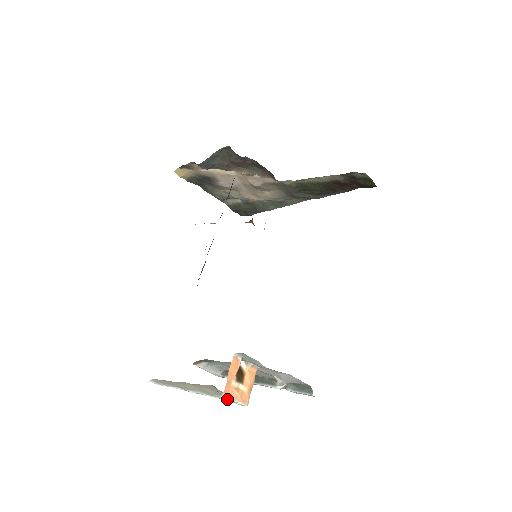
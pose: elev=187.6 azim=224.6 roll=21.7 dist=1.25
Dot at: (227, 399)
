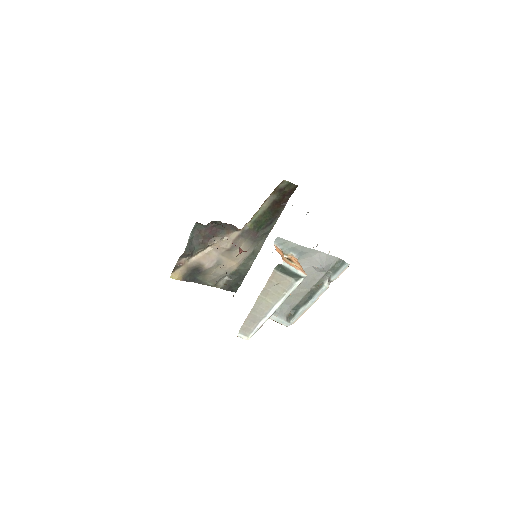
Dot at: (289, 267)
